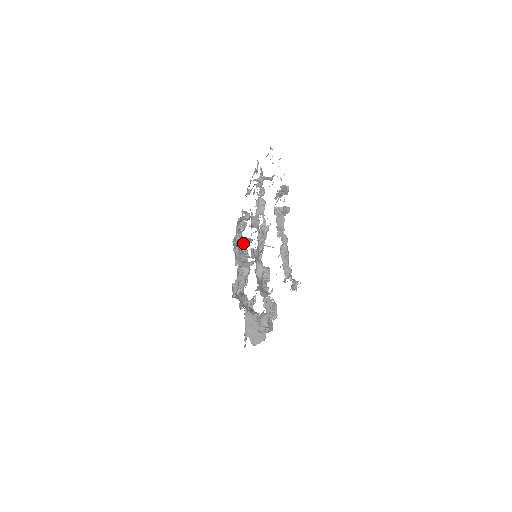
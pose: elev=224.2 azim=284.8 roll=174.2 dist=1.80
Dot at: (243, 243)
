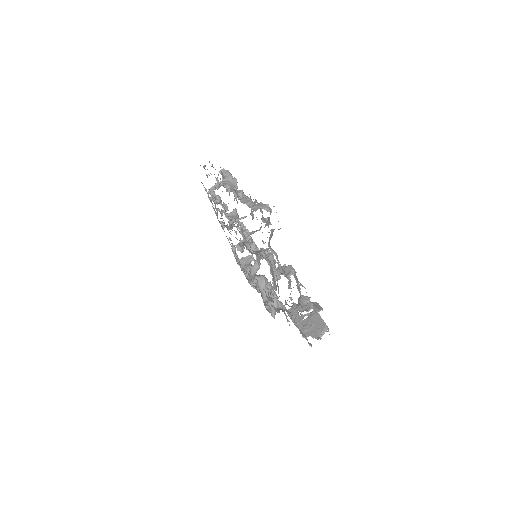
Dot at: occluded
